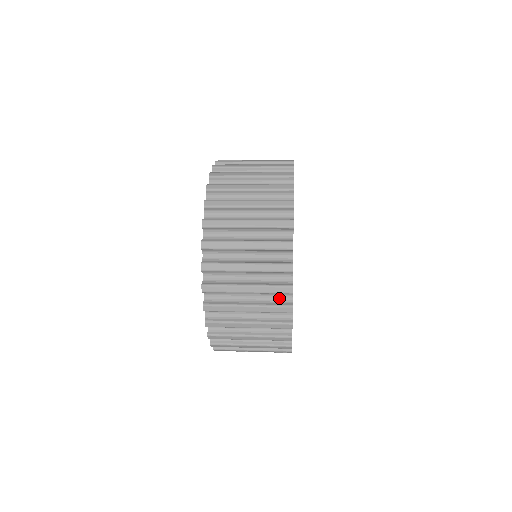
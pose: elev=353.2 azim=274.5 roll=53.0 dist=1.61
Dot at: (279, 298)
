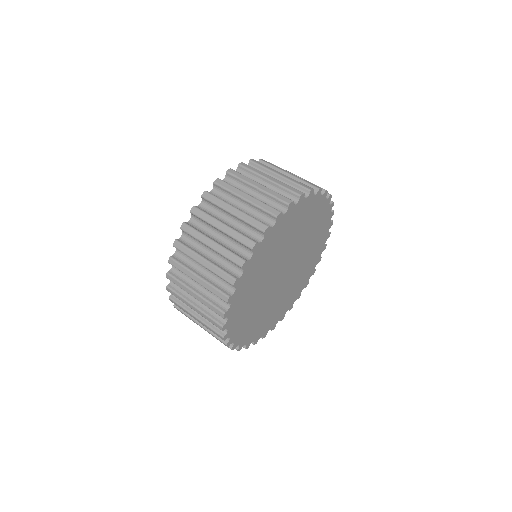
Dot at: occluded
